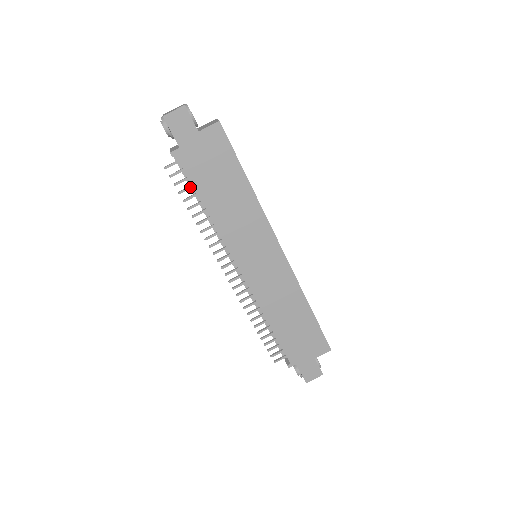
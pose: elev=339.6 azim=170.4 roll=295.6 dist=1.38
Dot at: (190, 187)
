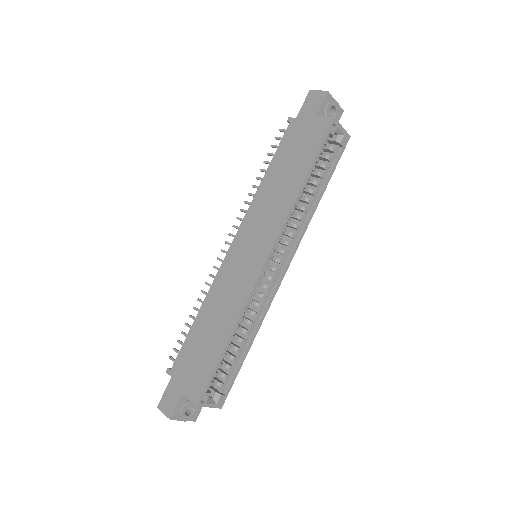
Dot at: occluded
